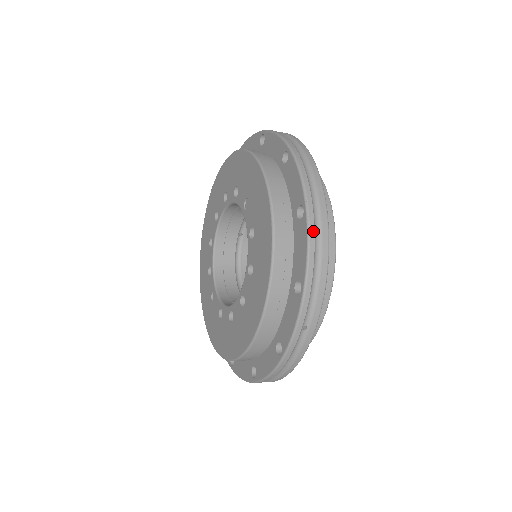
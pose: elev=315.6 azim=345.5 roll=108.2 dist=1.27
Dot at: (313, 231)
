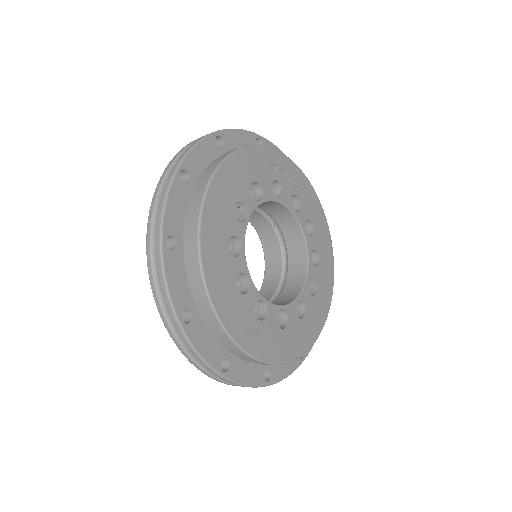
Dot at: (150, 267)
